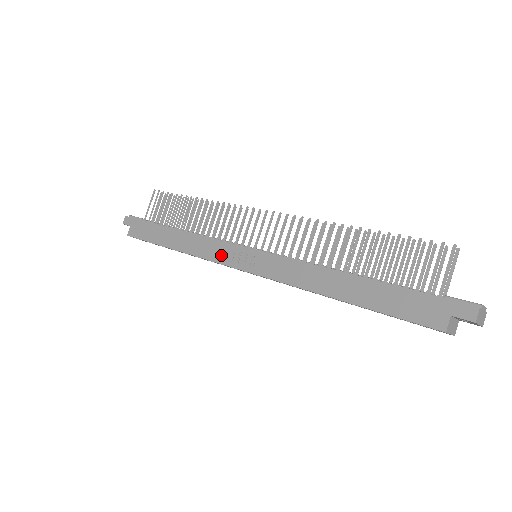
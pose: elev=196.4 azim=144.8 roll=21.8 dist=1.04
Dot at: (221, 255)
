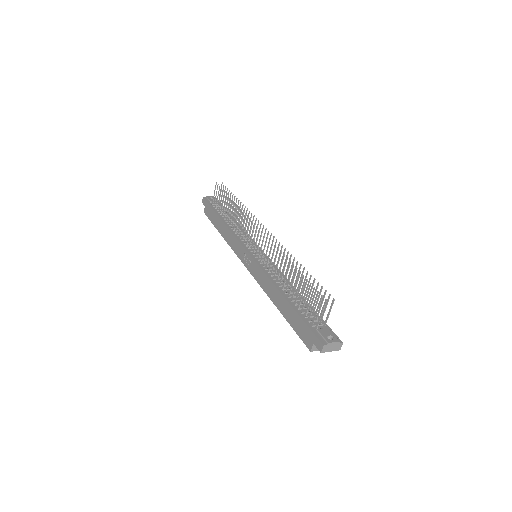
Dot at: (238, 251)
